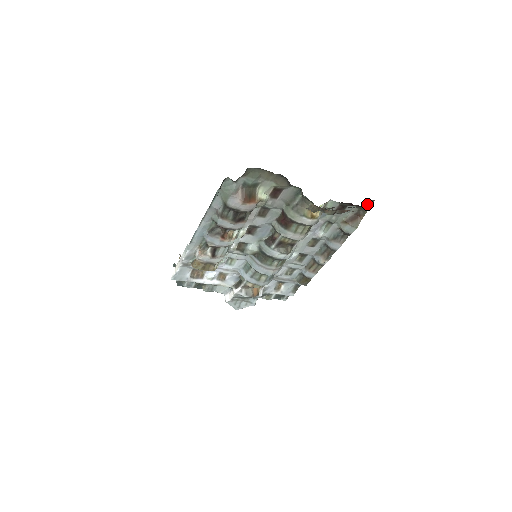
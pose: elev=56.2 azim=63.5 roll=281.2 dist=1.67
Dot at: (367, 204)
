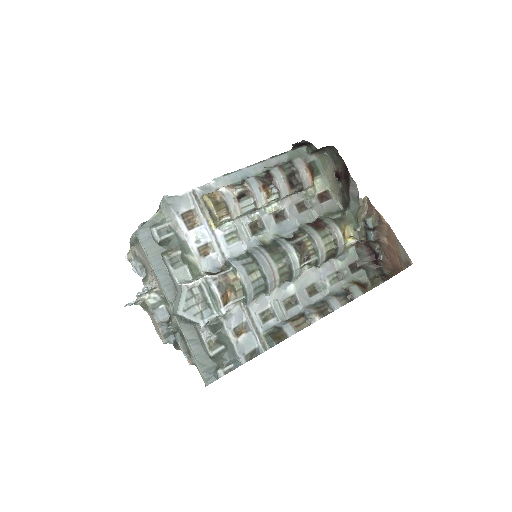
Dot at: (376, 281)
